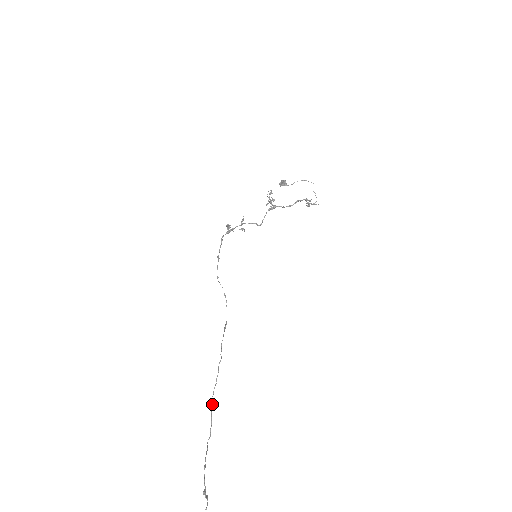
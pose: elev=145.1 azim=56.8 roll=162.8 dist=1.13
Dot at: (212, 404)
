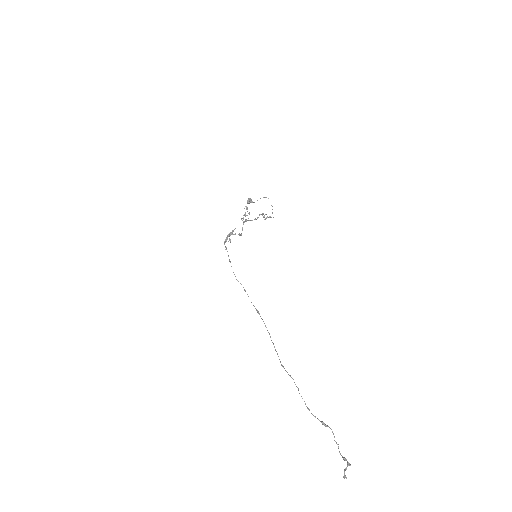
Dot at: occluded
